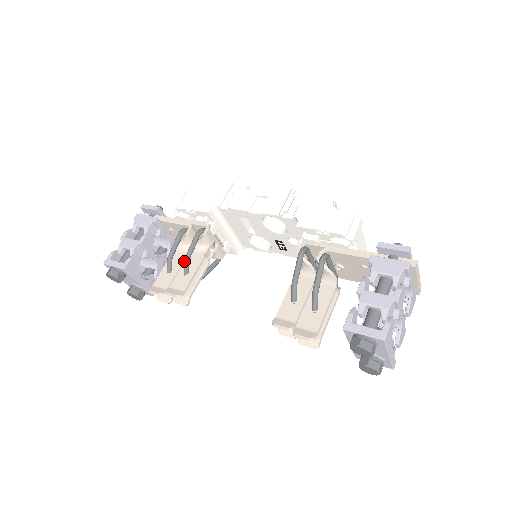
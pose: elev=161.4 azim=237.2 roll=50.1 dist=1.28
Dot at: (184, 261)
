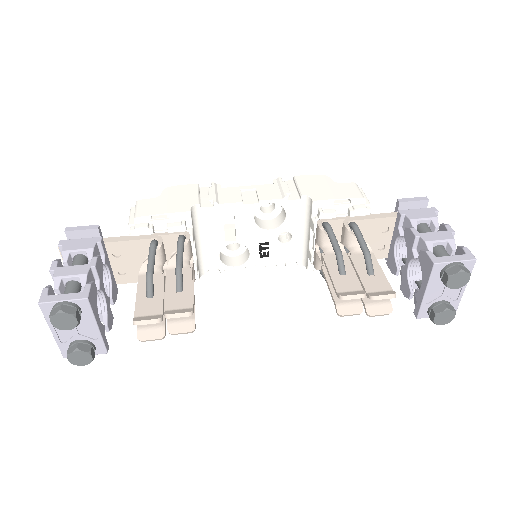
Dot at: (176, 273)
